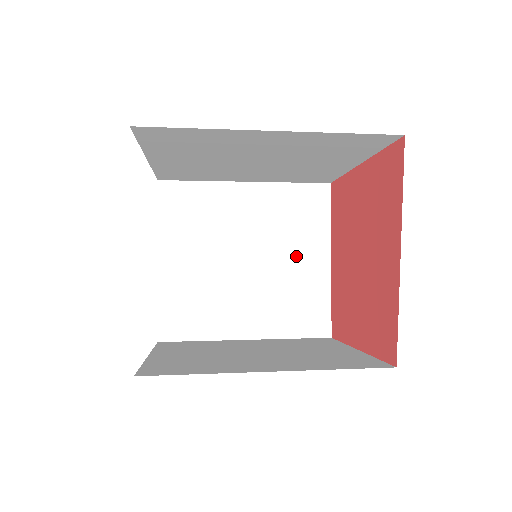
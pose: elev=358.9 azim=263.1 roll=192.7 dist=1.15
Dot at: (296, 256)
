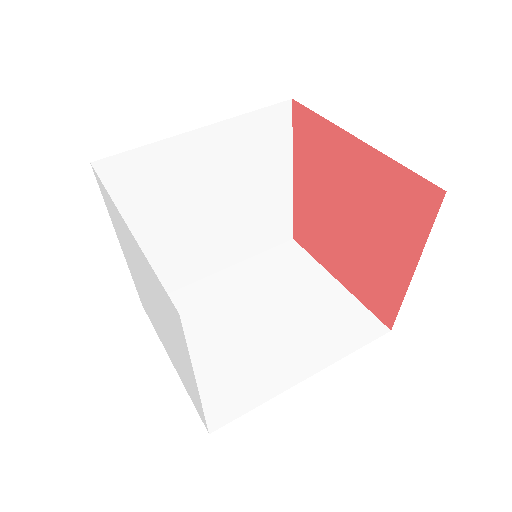
Dot at: (260, 186)
